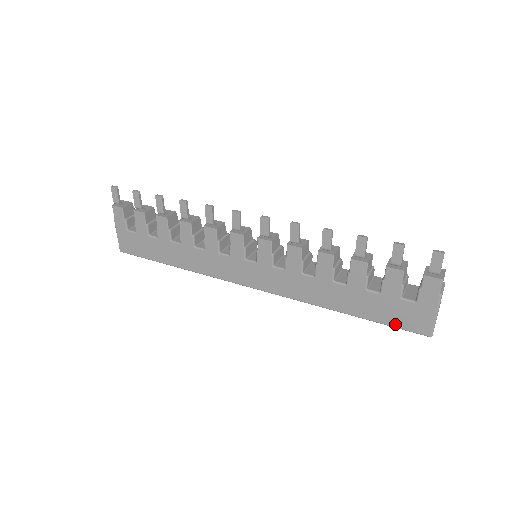
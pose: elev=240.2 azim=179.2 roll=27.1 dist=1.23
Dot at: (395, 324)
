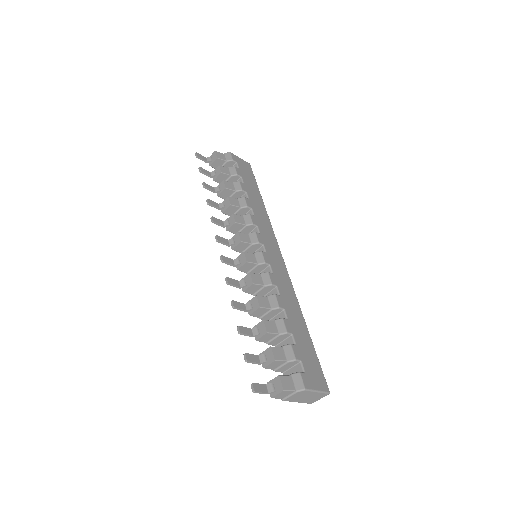
Dot at: occluded
